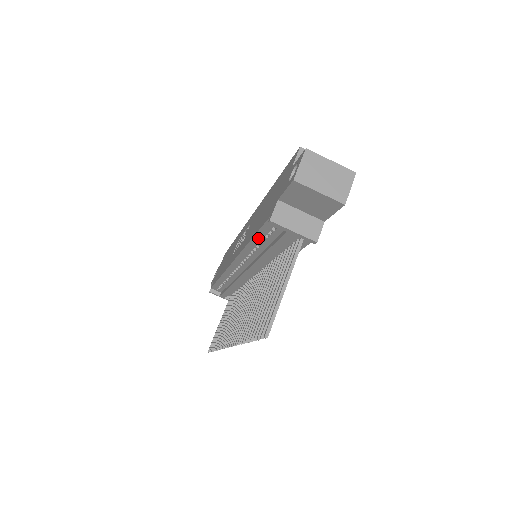
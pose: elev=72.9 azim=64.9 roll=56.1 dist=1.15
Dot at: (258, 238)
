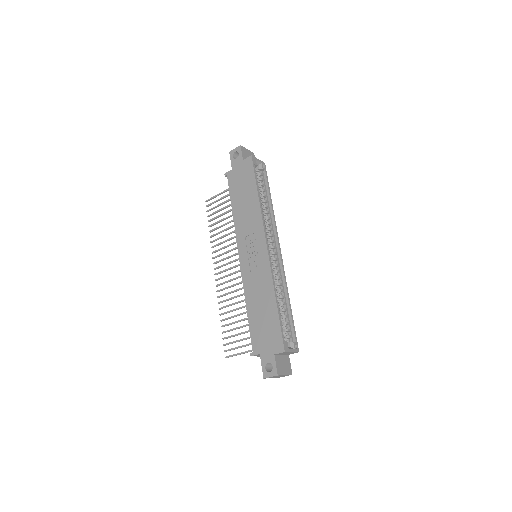
Dot at: (250, 319)
